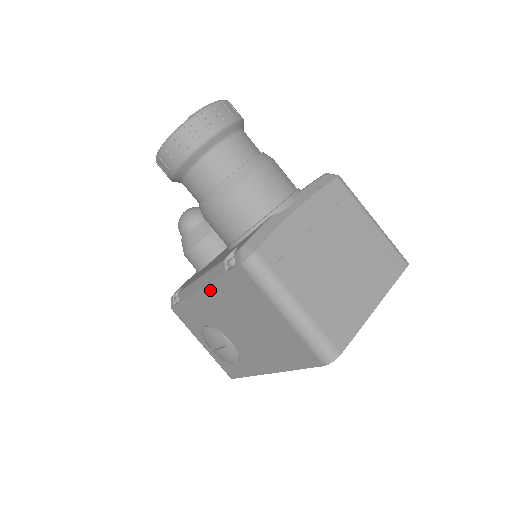
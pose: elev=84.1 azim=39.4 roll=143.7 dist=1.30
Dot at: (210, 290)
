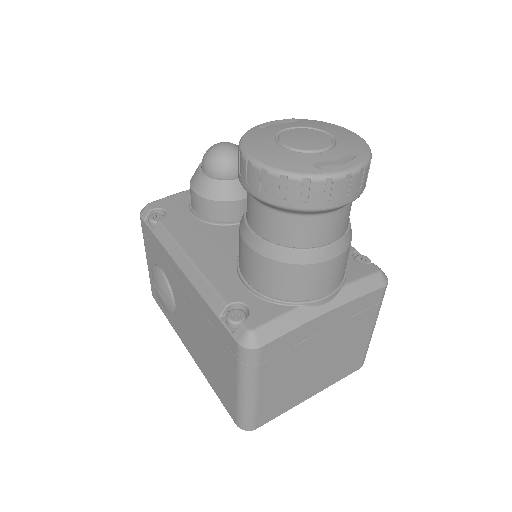
Dot at: (191, 288)
